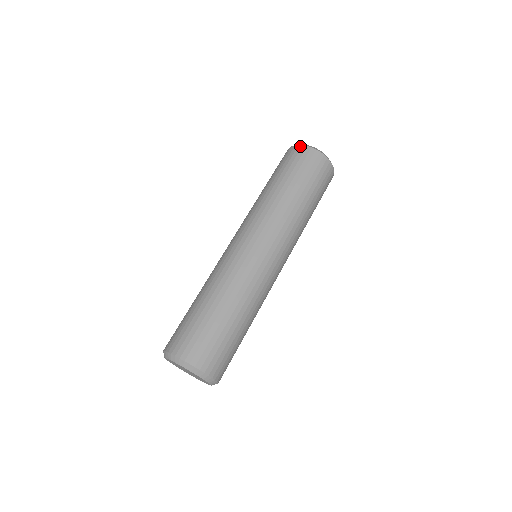
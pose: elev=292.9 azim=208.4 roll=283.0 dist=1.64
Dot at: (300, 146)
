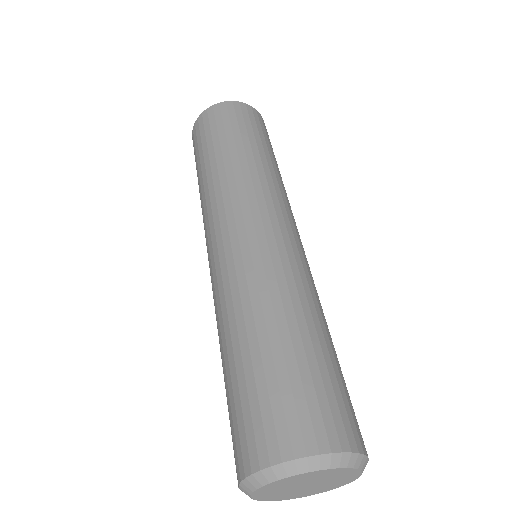
Dot at: (223, 103)
